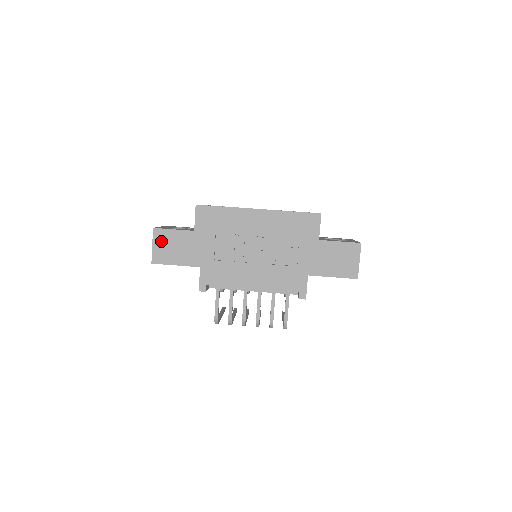
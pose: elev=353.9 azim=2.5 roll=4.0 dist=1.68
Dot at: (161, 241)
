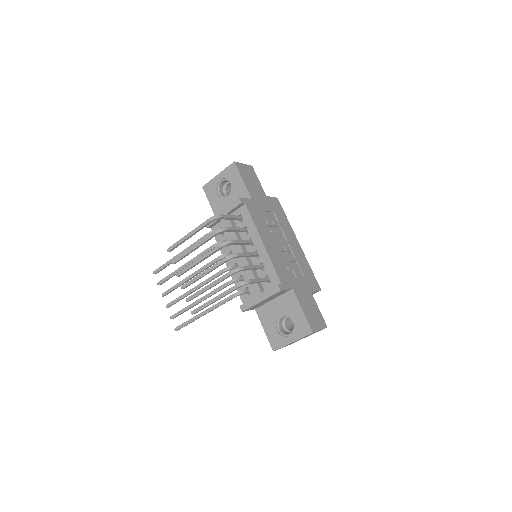
Dot at: (249, 171)
